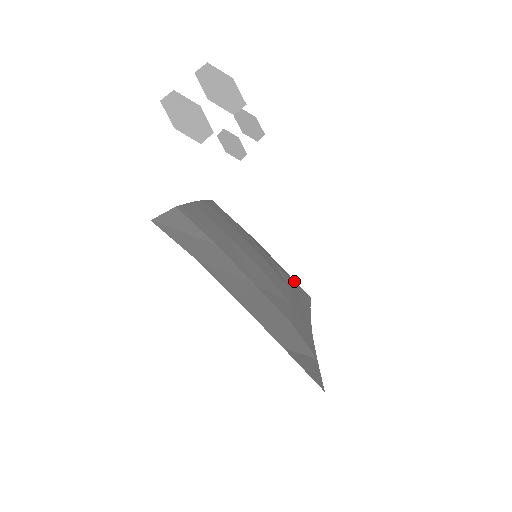
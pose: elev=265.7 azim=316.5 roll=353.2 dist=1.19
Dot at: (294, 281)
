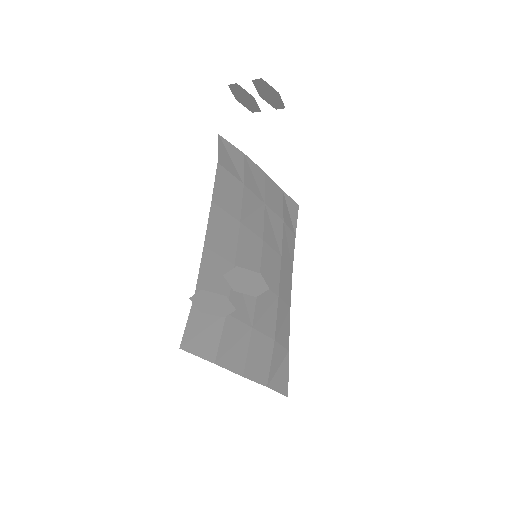
Dot at: (287, 197)
